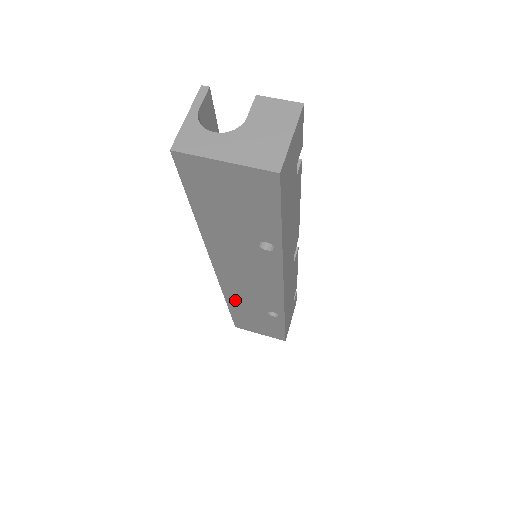
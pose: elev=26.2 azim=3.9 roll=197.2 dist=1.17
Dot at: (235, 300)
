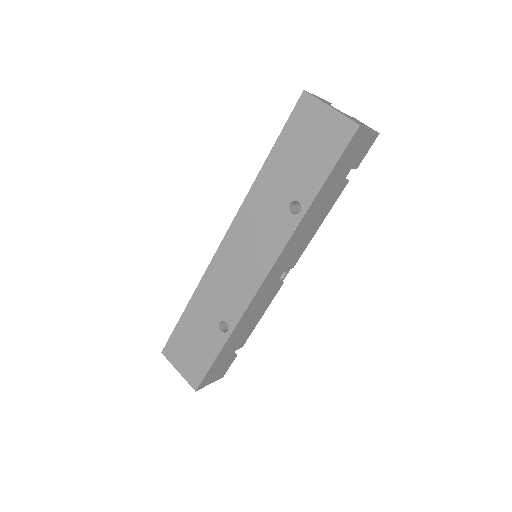
Dot at: (204, 294)
